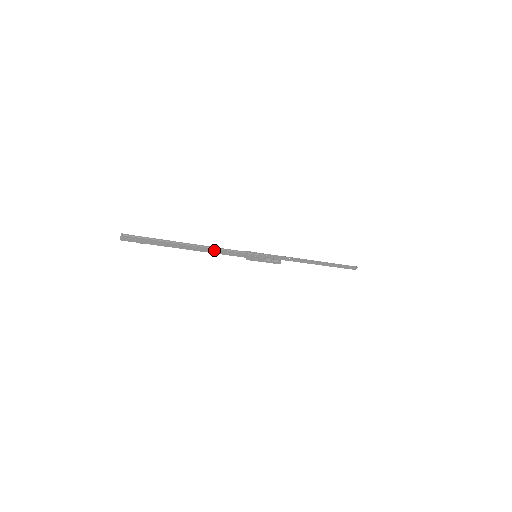
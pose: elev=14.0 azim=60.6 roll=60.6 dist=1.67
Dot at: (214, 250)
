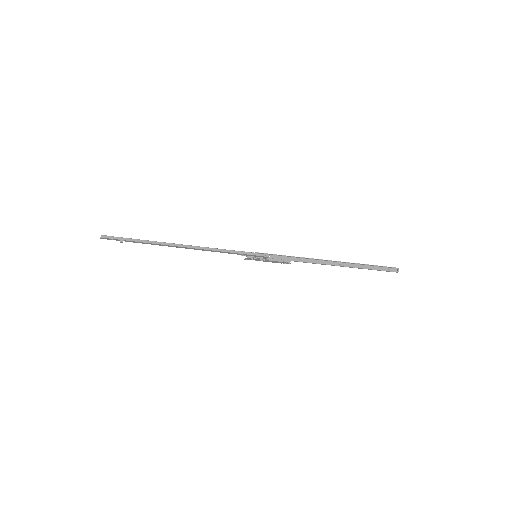
Dot at: (204, 250)
